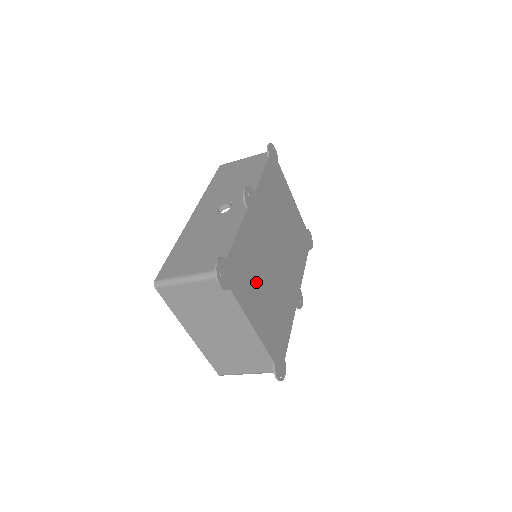
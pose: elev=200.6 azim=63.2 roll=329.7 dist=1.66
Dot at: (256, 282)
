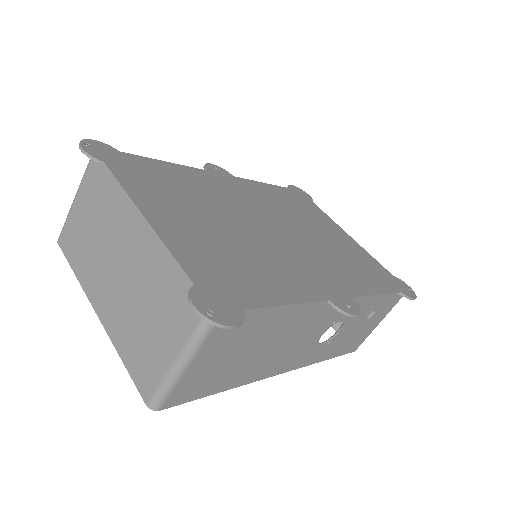
Dot at: (188, 204)
